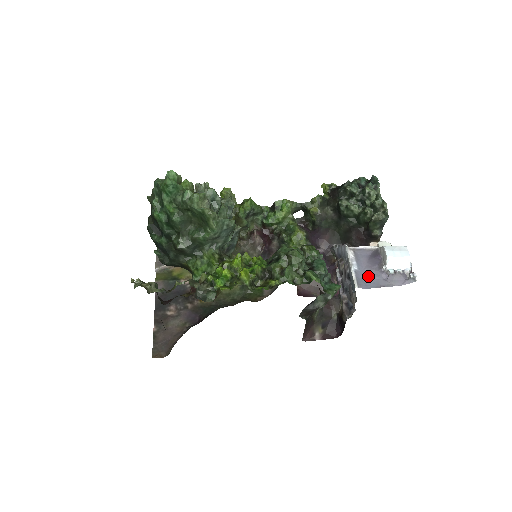
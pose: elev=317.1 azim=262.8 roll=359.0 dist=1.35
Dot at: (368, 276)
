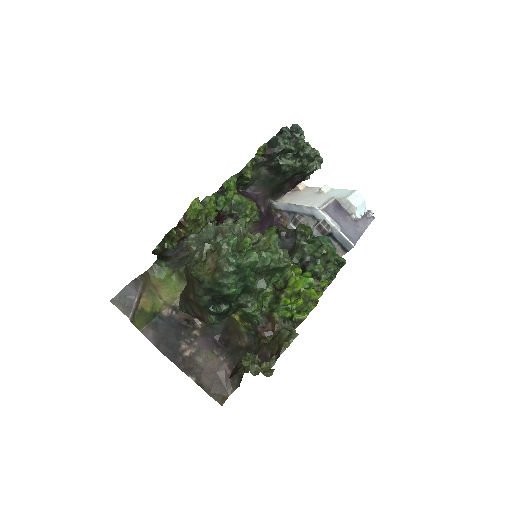
Dot at: (349, 230)
